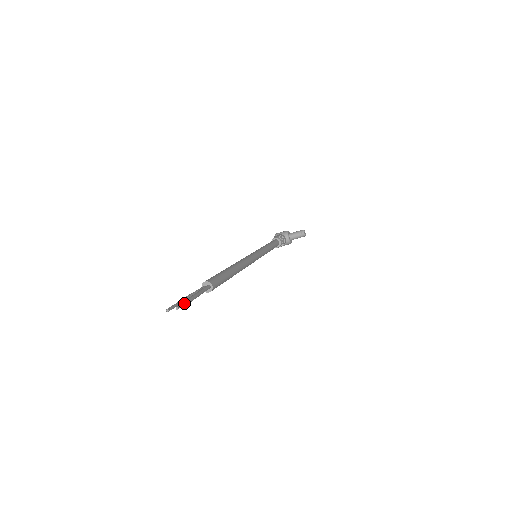
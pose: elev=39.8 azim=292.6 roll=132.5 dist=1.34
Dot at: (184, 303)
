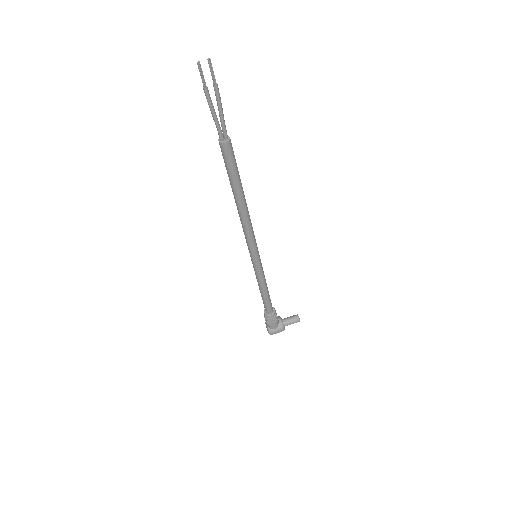
Dot at: (213, 73)
